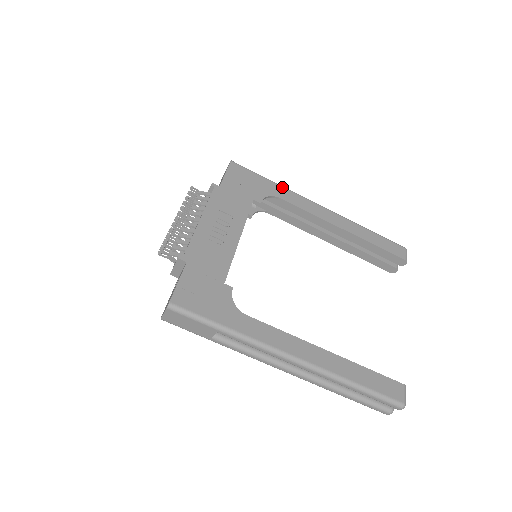
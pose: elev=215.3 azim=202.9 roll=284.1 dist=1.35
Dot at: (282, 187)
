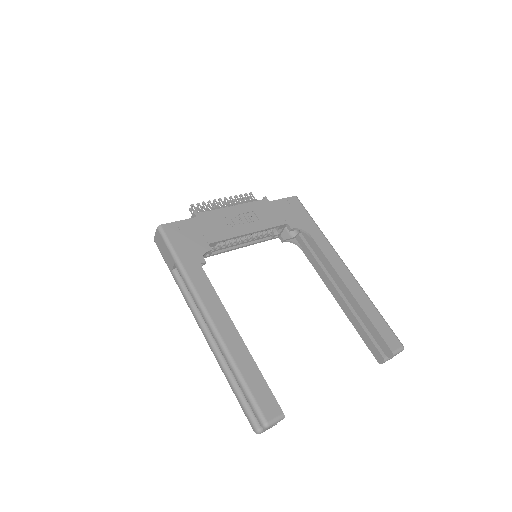
Dot at: (321, 233)
